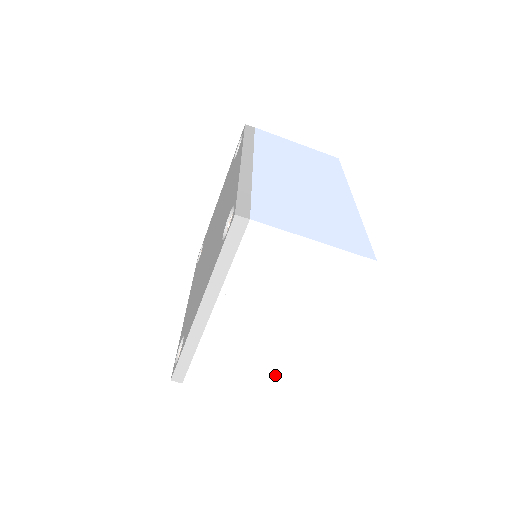
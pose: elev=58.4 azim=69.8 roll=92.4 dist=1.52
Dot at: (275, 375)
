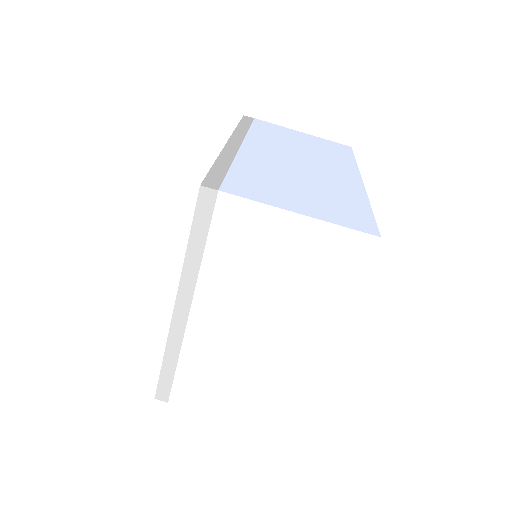
Dot at: (274, 392)
